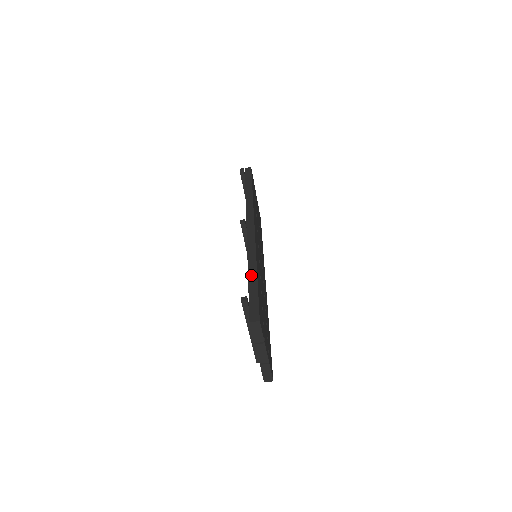
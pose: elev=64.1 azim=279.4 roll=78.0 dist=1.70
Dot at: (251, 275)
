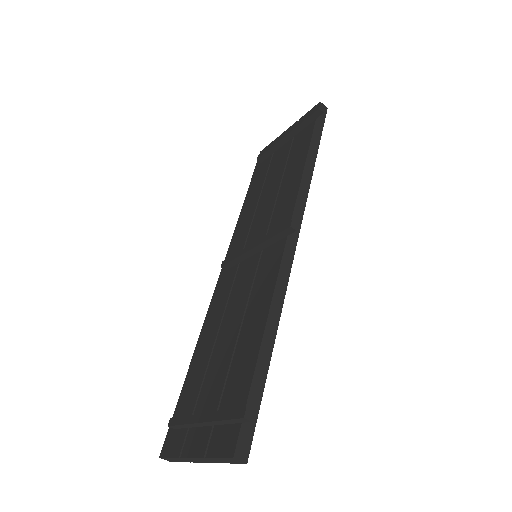
Dot at: (265, 347)
